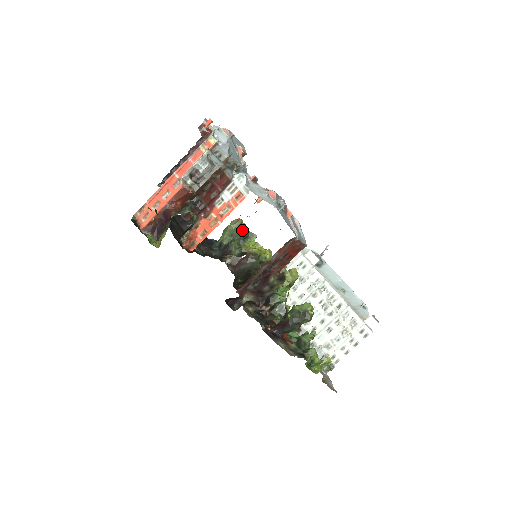
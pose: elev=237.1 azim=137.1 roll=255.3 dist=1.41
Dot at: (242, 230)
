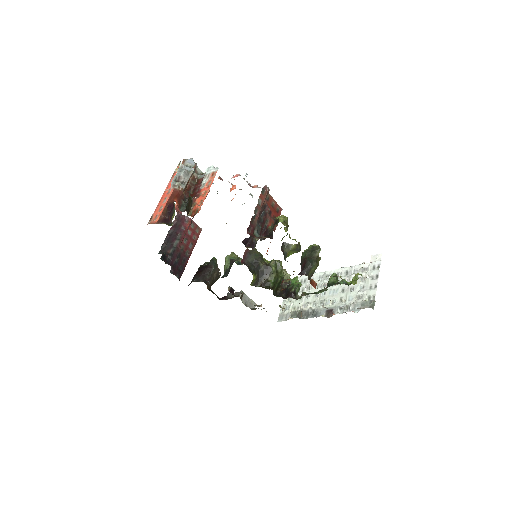
Dot at: occluded
